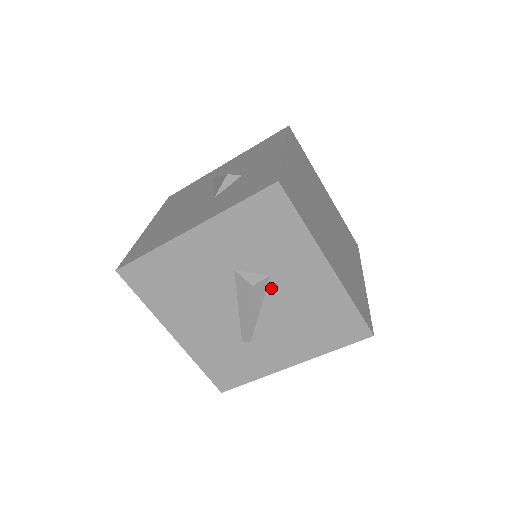
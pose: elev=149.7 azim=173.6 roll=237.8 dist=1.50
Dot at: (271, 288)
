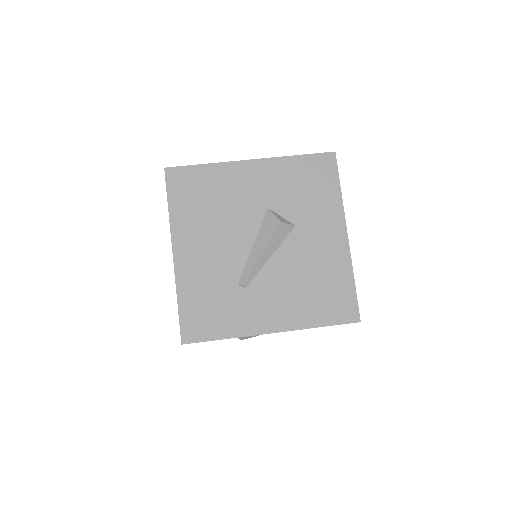
Dot at: (291, 237)
